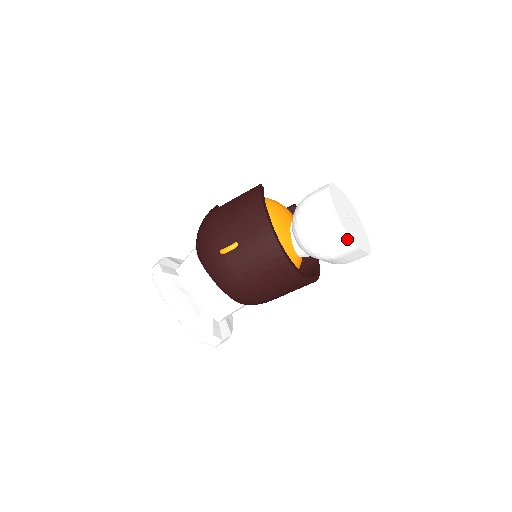
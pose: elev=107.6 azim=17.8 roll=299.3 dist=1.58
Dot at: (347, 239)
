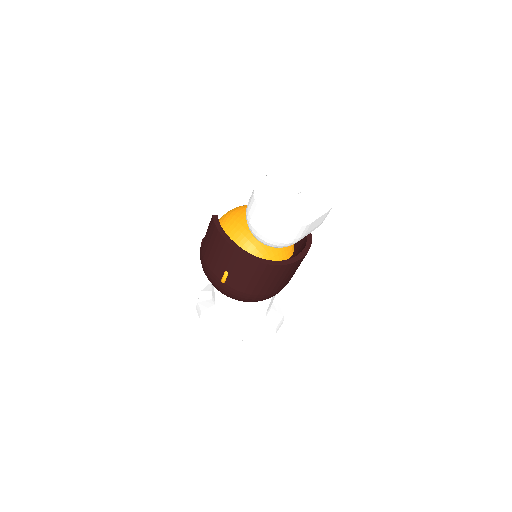
Dot at: (292, 228)
